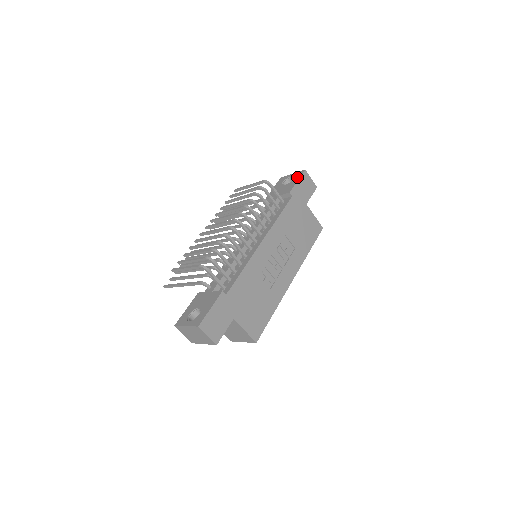
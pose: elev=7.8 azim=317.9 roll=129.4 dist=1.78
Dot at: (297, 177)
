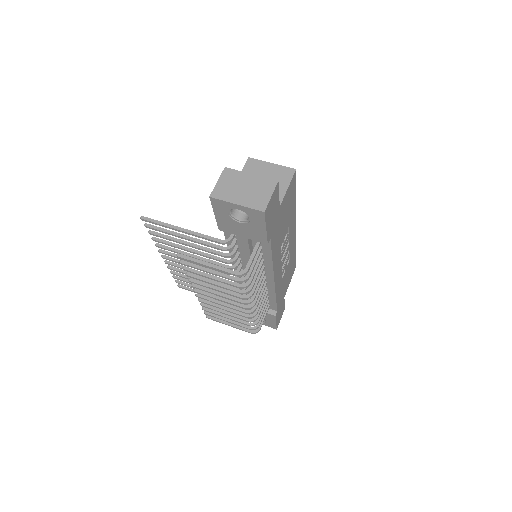
Dot at: (259, 222)
